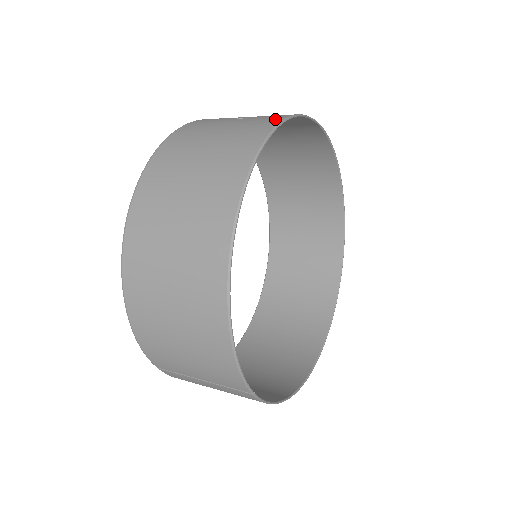
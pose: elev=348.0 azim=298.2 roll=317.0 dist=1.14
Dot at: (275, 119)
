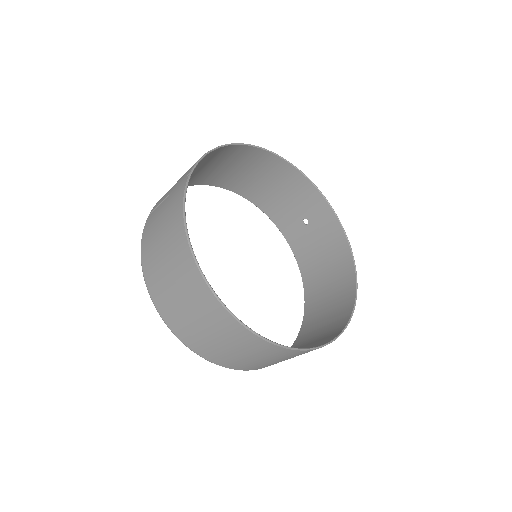
Dot at: (320, 199)
